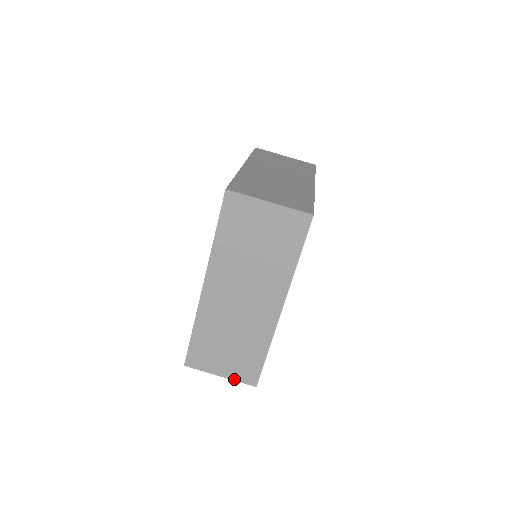
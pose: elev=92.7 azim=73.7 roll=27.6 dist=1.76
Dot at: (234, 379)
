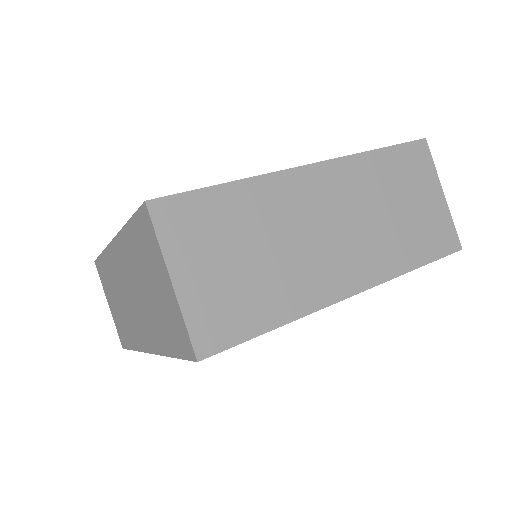
Dot at: (114, 321)
